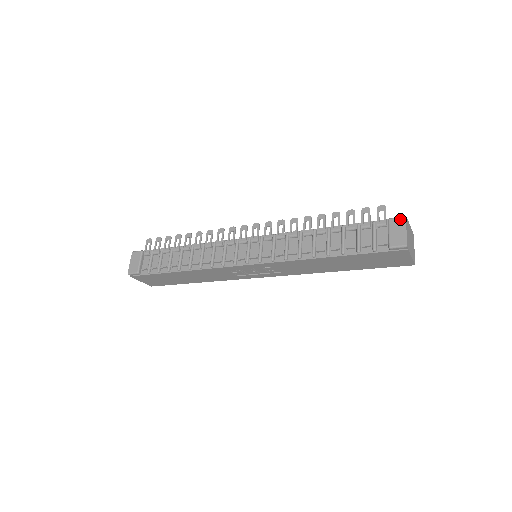
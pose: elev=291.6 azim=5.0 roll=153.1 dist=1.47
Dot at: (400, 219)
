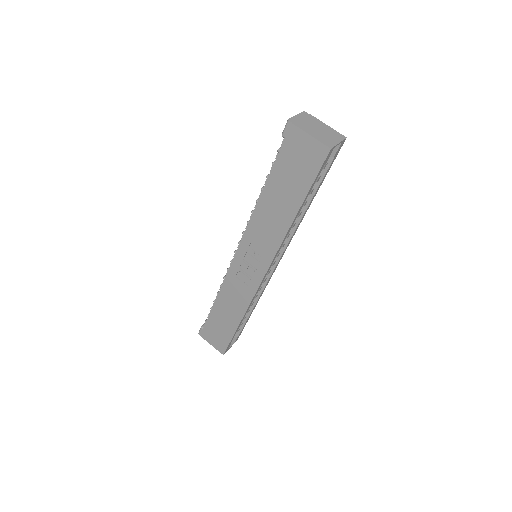
Dot at: occluded
